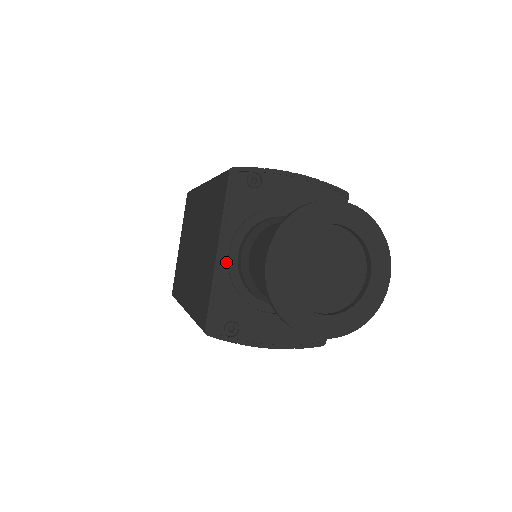
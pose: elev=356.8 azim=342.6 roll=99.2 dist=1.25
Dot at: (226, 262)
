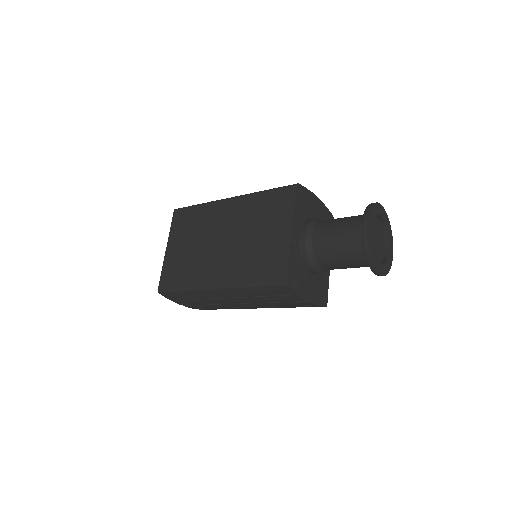
Dot at: (295, 240)
